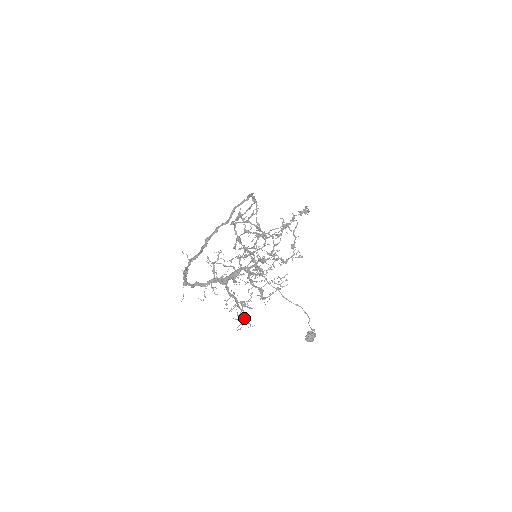
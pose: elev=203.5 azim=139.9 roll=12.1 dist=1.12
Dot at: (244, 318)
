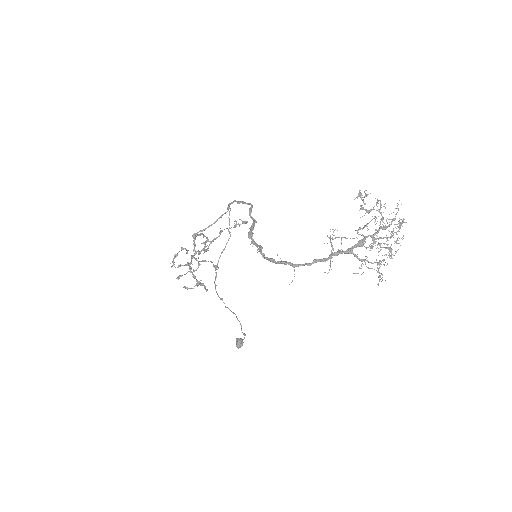
Dot at: occluded
